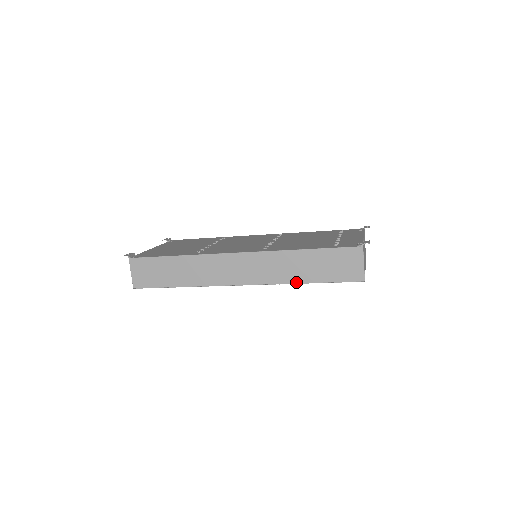
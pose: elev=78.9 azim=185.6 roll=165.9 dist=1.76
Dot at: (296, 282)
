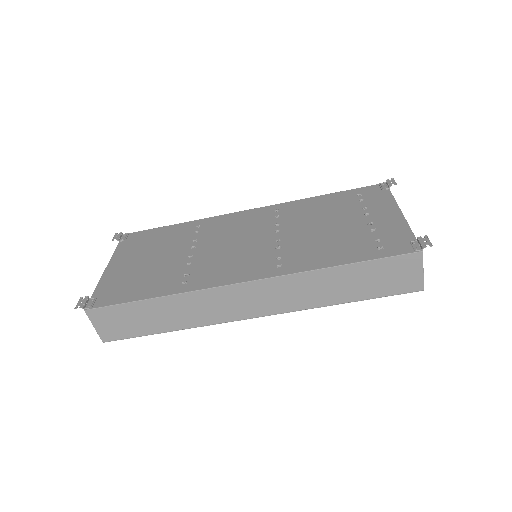
Dot at: (331, 304)
